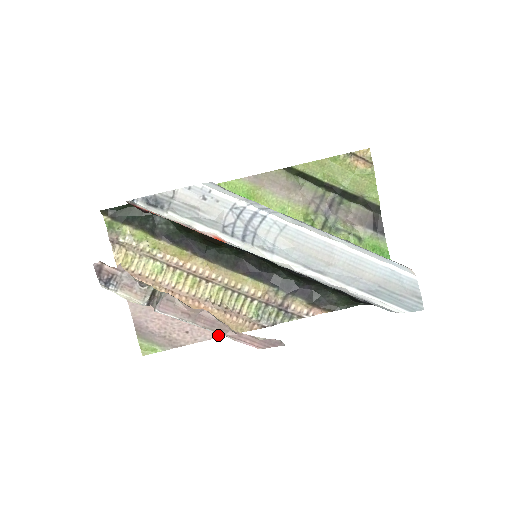
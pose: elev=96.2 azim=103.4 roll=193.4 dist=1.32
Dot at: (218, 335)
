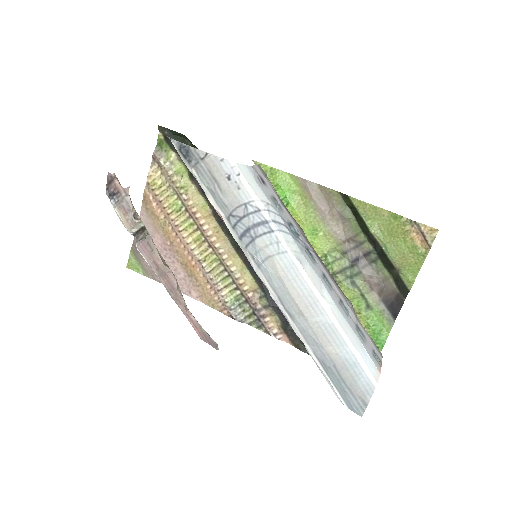
Dot at: (192, 295)
